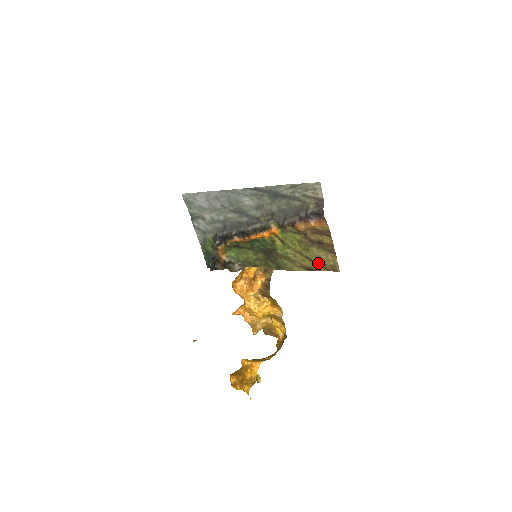
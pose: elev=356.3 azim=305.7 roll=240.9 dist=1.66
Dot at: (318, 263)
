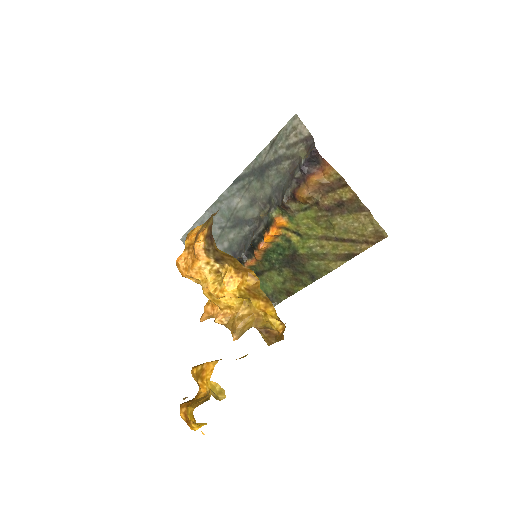
Dot at: (354, 239)
